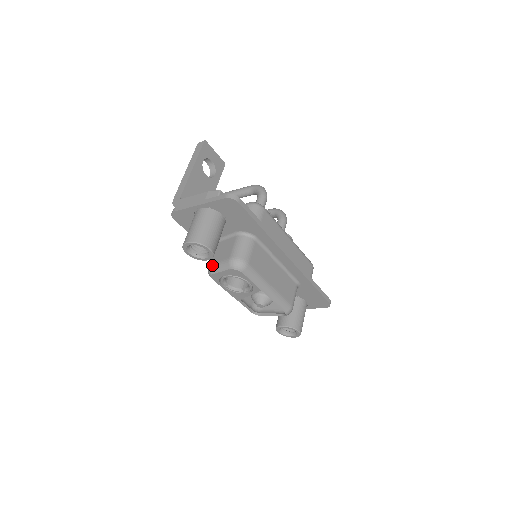
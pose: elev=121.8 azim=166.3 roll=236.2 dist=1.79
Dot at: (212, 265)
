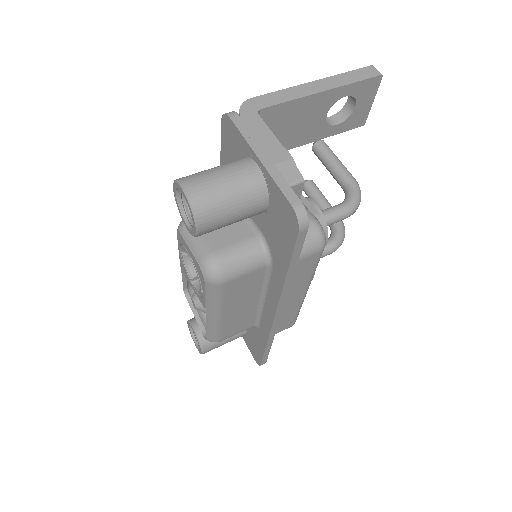
Dot at: occluded
